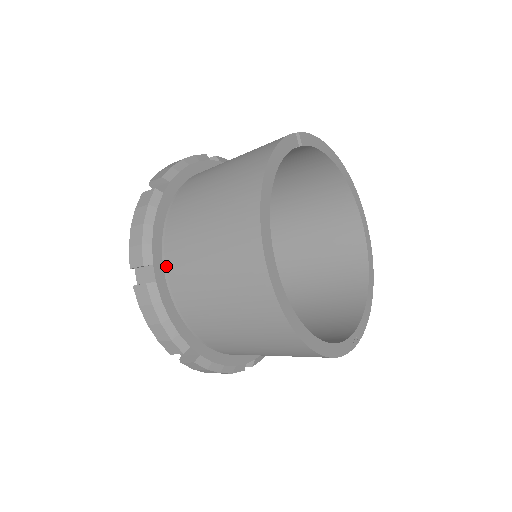
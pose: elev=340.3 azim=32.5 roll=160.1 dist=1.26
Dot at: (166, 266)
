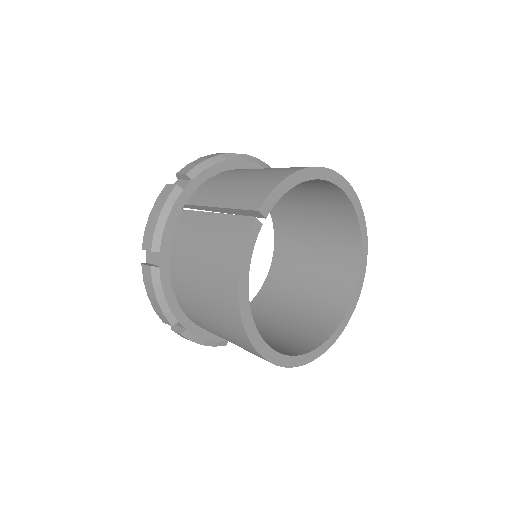
Dot at: (188, 317)
